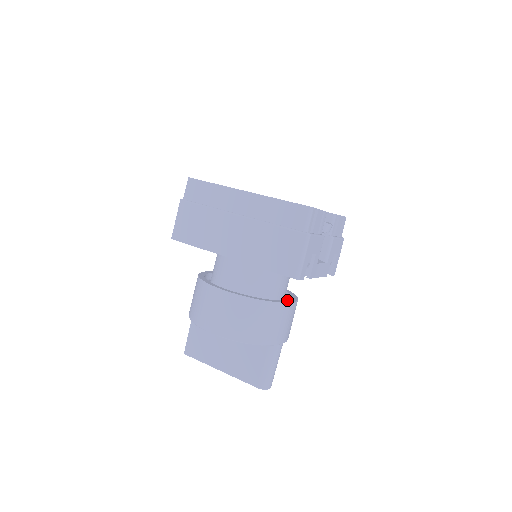
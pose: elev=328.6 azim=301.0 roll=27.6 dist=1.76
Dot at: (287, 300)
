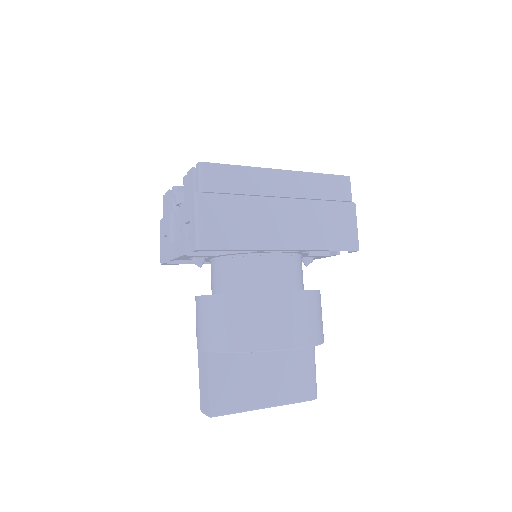
Dot at: occluded
